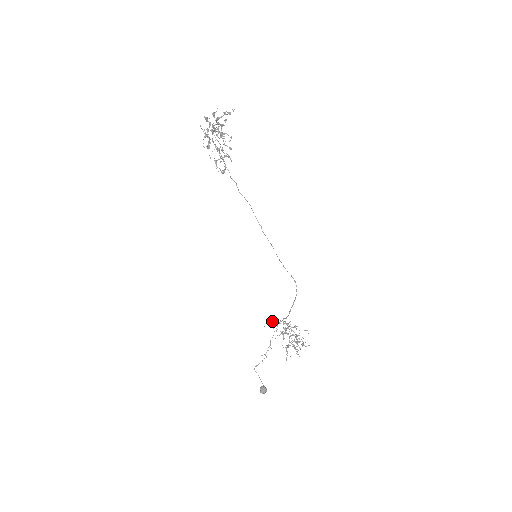
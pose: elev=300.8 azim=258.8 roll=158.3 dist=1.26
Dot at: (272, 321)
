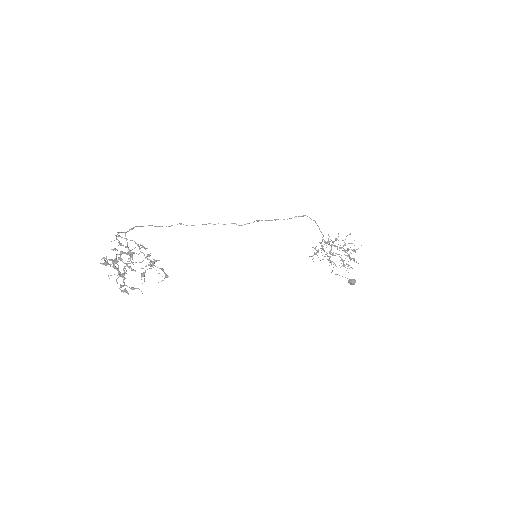
Dot at: (314, 254)
